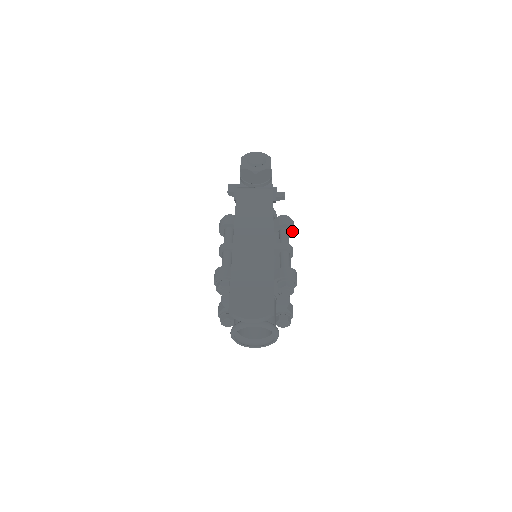
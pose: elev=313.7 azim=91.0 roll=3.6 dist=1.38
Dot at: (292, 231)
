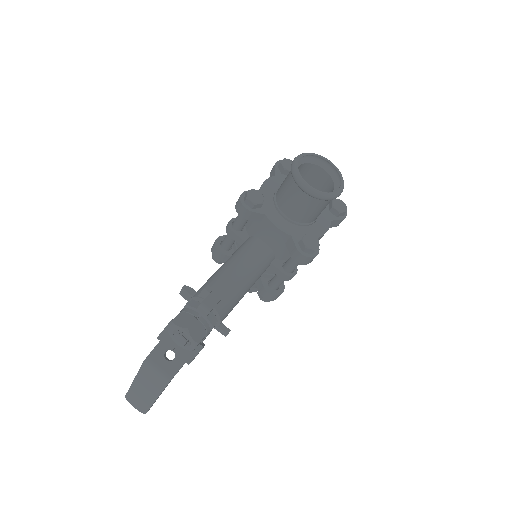
Dot at: occluded
